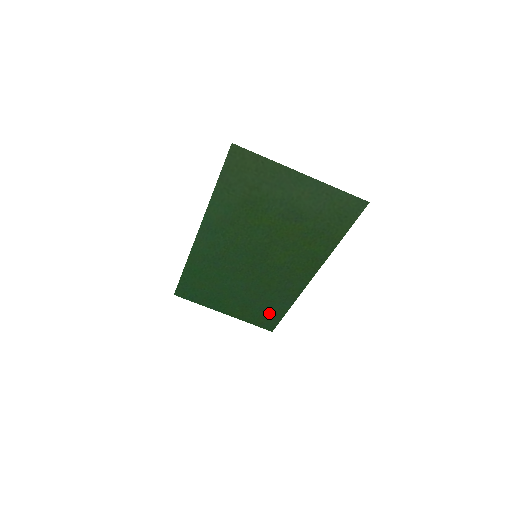
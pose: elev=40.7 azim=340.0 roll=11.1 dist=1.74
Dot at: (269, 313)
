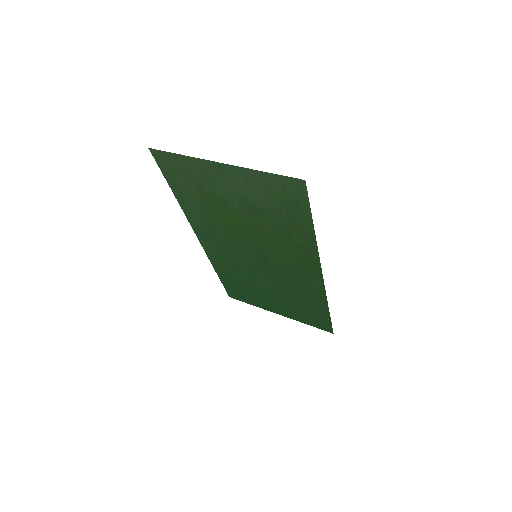
Dot at: (315, 314)
